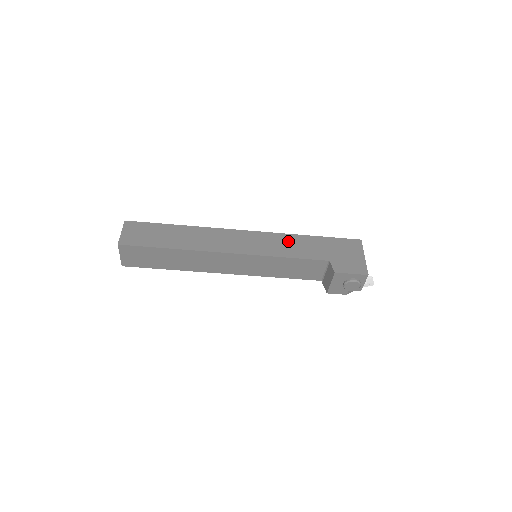
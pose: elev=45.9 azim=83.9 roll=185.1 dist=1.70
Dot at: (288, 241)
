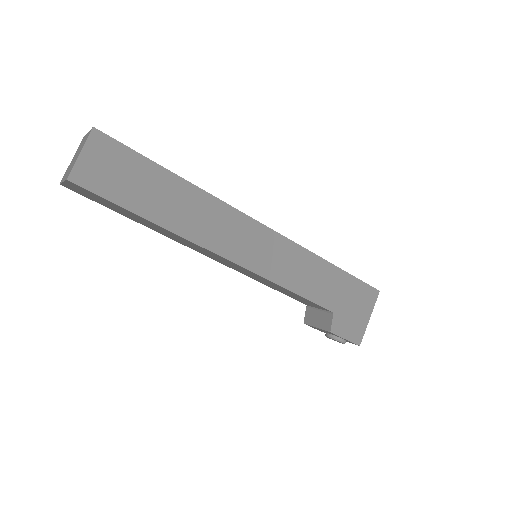
Dot at: (306, 265)
